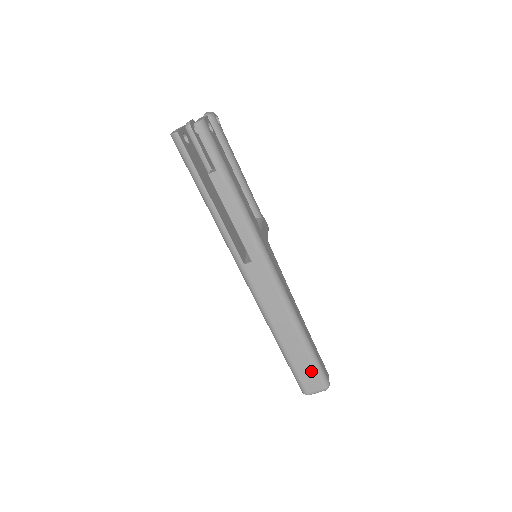
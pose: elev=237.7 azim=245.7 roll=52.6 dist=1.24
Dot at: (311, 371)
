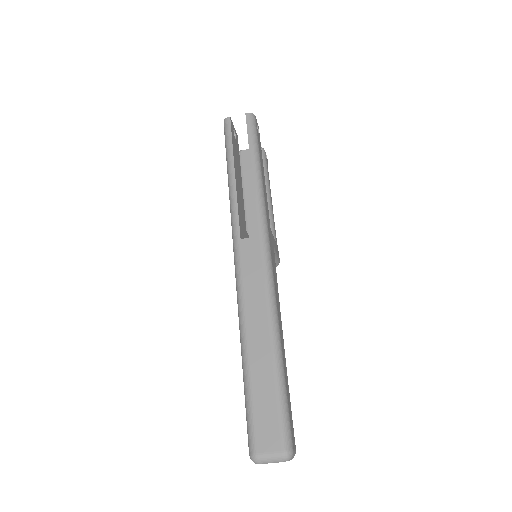
Dot at: (272, 411)
